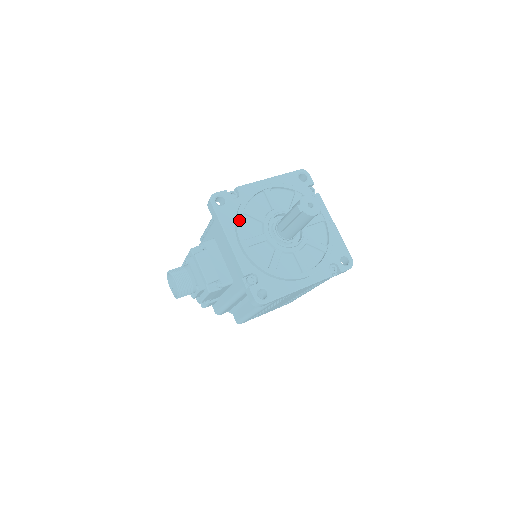
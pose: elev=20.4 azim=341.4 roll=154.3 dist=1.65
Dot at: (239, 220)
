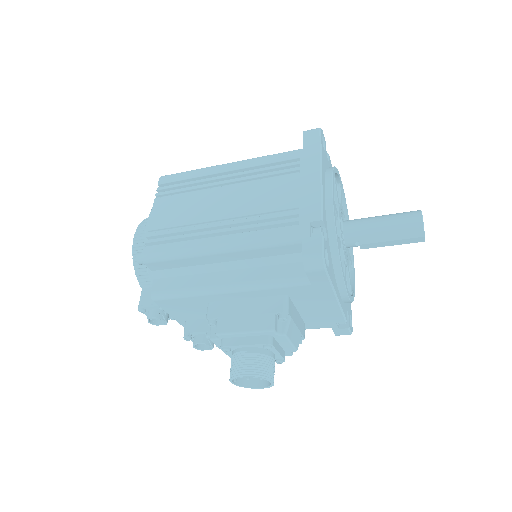
Dot at: (342, 268)
